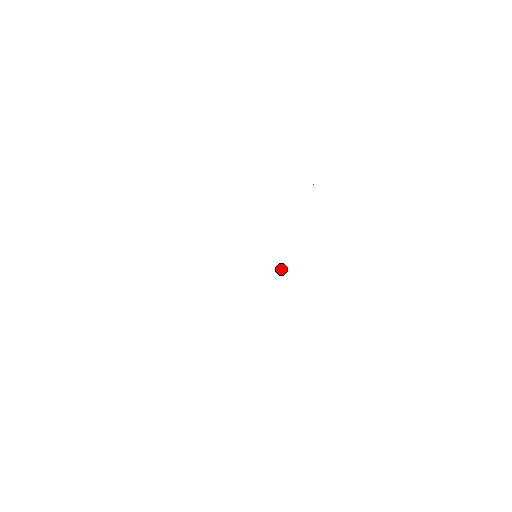
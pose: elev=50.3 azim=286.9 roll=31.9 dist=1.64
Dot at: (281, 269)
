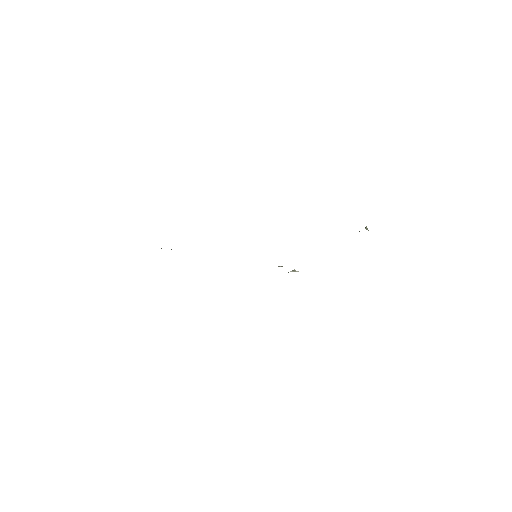
Dot at: occluded
